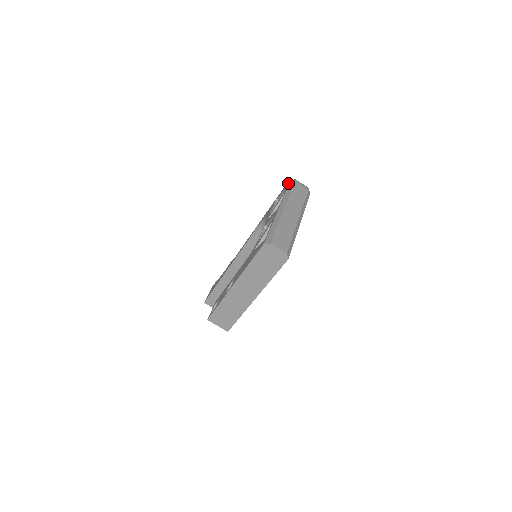
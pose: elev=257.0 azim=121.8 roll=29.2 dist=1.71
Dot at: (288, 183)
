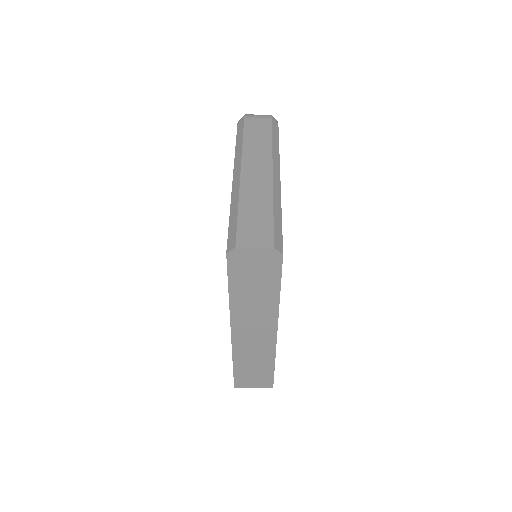
Dot at: occluded
